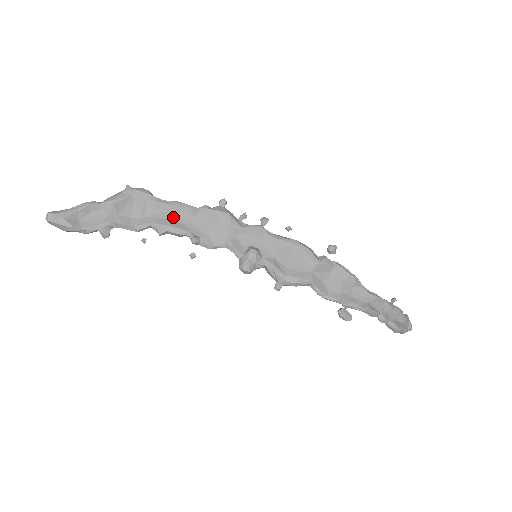
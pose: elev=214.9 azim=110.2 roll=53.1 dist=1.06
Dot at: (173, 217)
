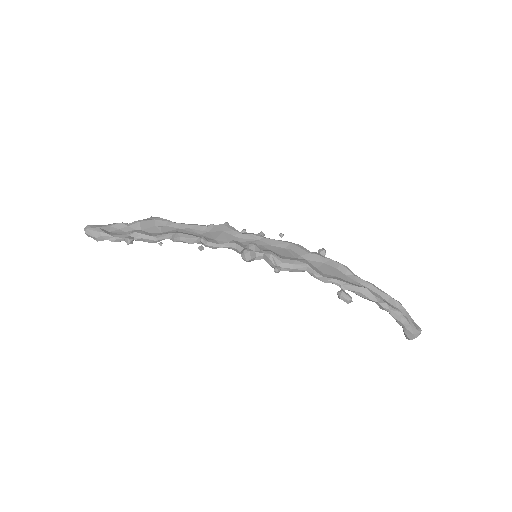
Dot at: (186, 231)
